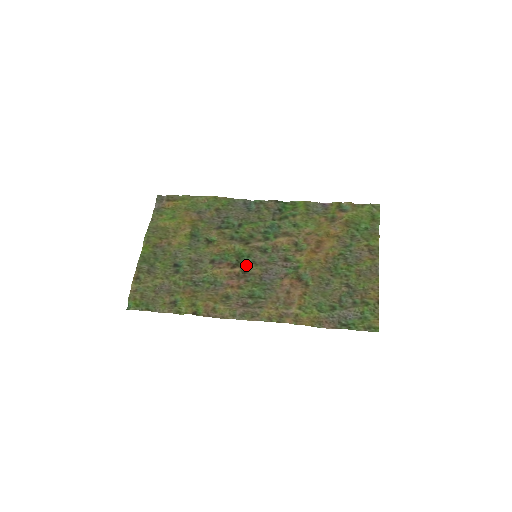
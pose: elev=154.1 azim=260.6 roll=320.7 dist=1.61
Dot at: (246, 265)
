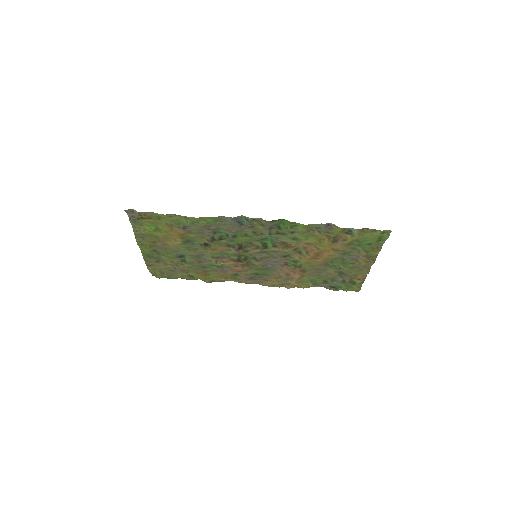
Dot at: (247, 259)
